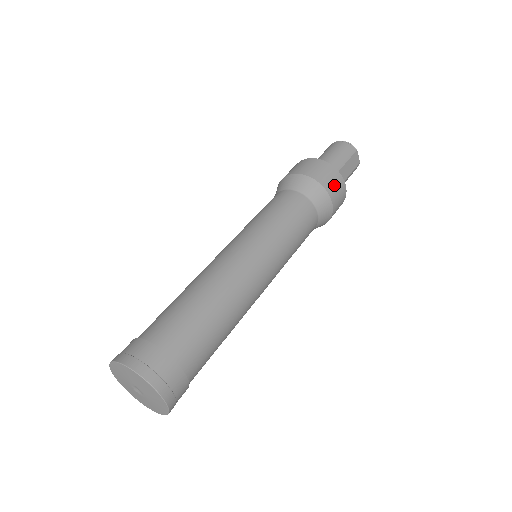
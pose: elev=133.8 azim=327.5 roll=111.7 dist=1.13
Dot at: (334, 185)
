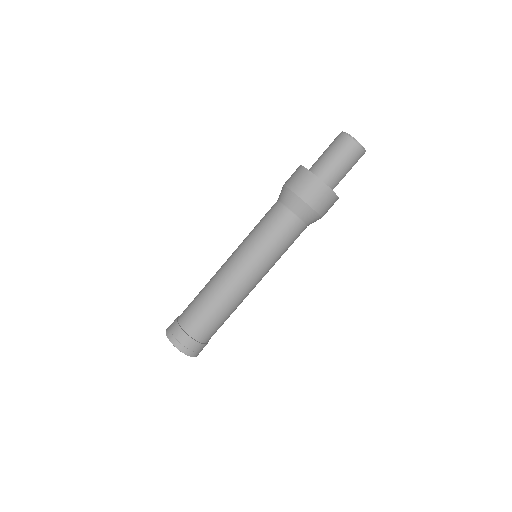
Dot at: occluded
